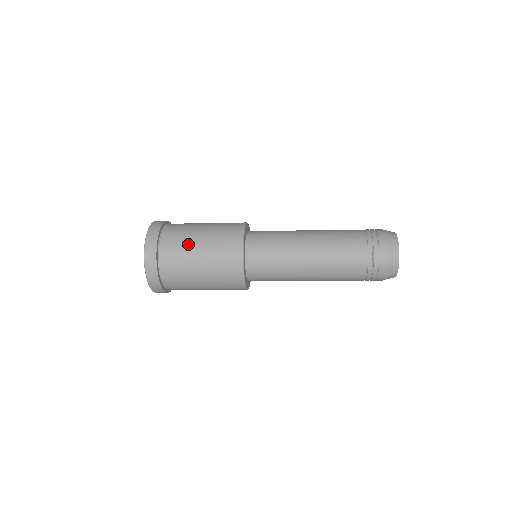
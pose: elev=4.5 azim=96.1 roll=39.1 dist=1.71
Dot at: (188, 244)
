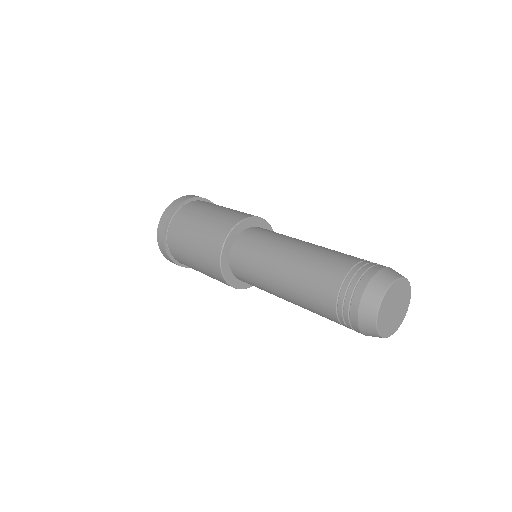
Dot at: (188, 226)
